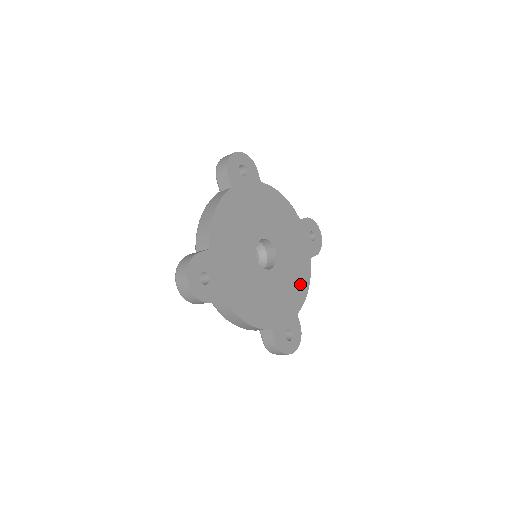
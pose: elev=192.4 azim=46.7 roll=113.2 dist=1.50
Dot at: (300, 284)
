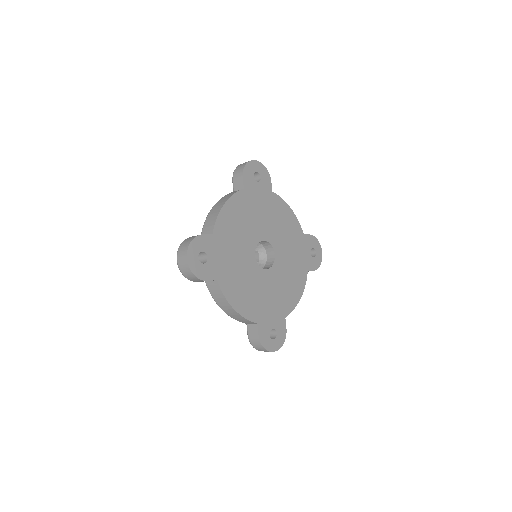
Dot at: (293, 291)
